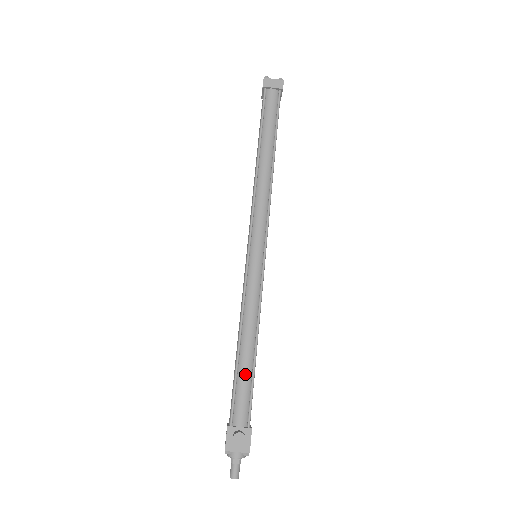
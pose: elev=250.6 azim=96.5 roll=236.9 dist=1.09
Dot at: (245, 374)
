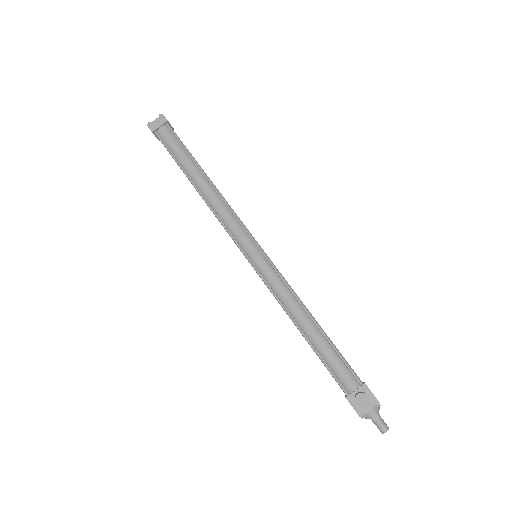
Dot at: (324, 348)
